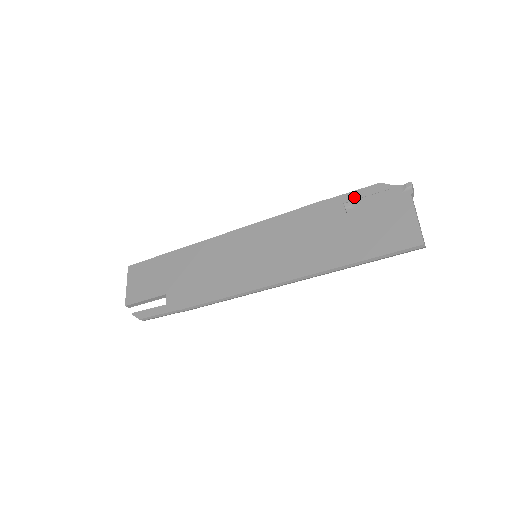
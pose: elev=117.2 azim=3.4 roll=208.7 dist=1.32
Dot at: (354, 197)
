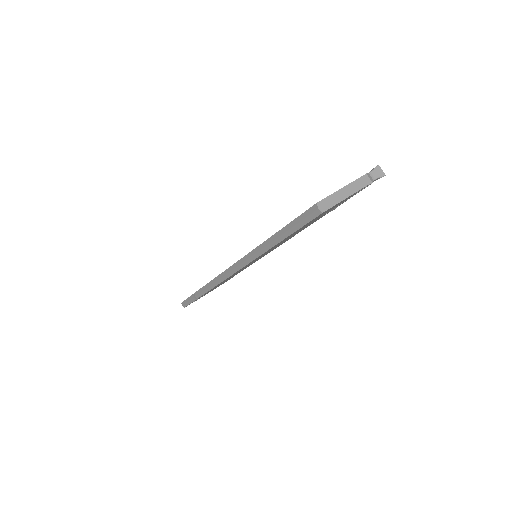
Dot at: occluded
